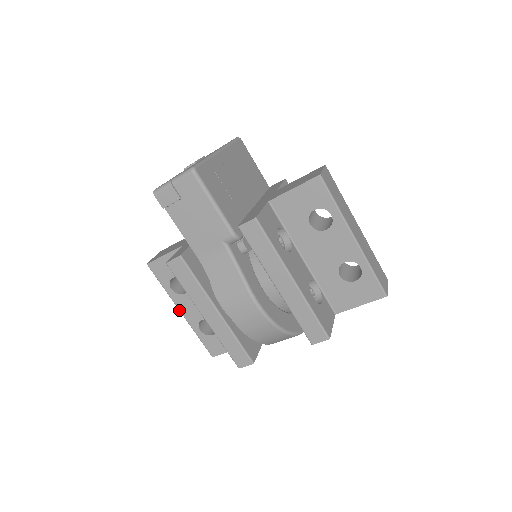
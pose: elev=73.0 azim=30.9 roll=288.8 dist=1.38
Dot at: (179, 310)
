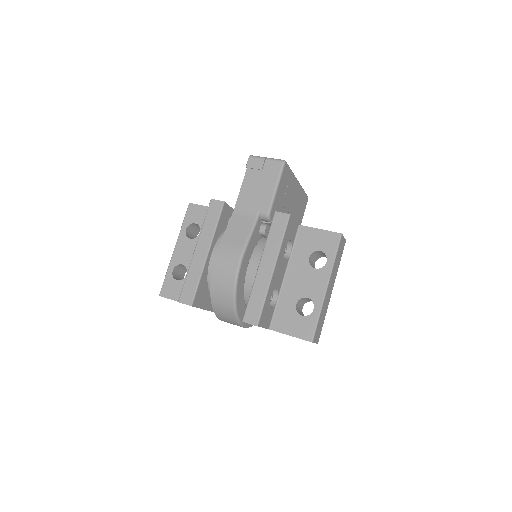
Dot at: (175, 246)
